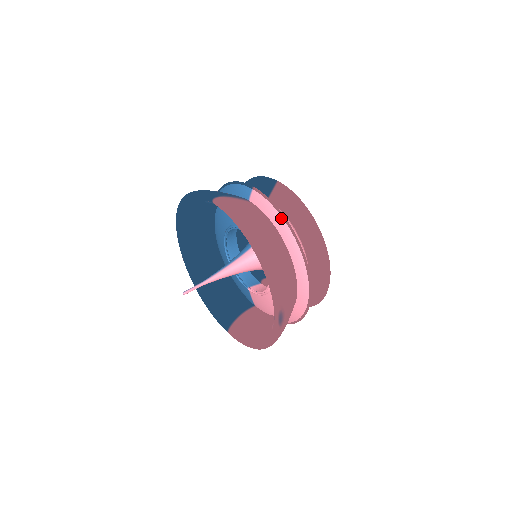
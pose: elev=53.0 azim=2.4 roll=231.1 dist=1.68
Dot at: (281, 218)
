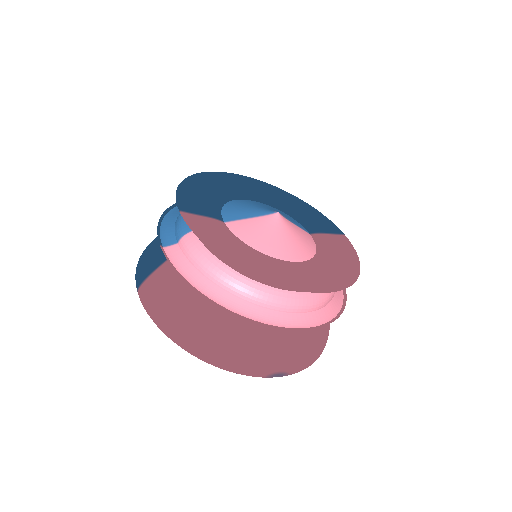
Dot at: (195, 288)
